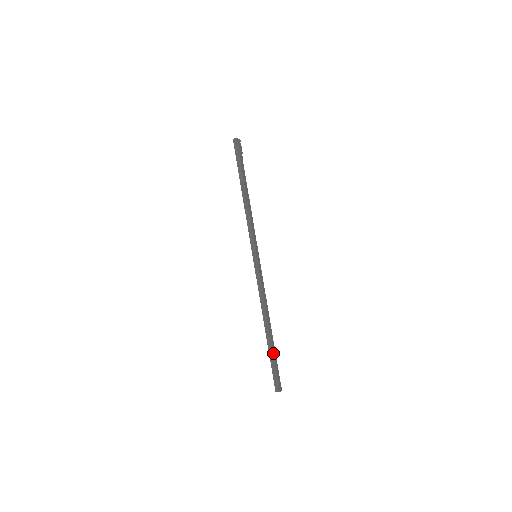
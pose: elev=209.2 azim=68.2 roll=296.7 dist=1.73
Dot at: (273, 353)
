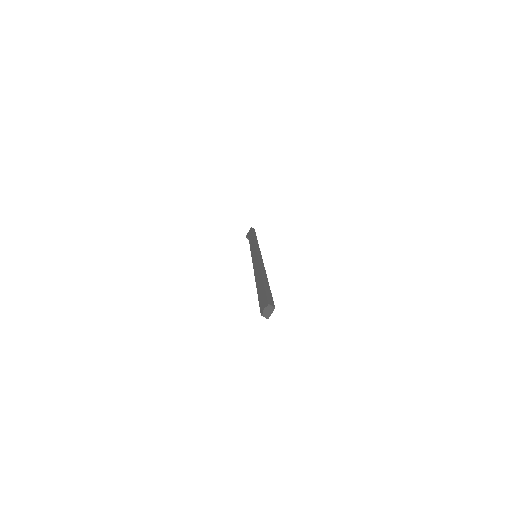
Dot at: (269, 288)
